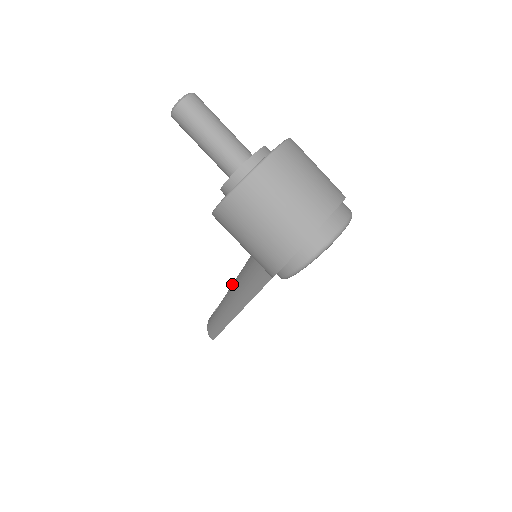
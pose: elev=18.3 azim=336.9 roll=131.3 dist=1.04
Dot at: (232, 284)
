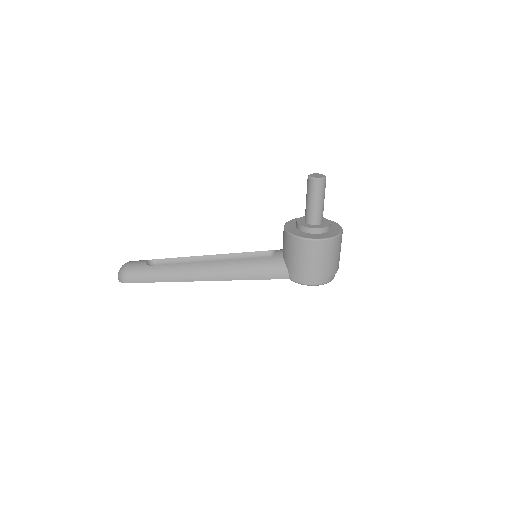
Dot at: (217, 261)
